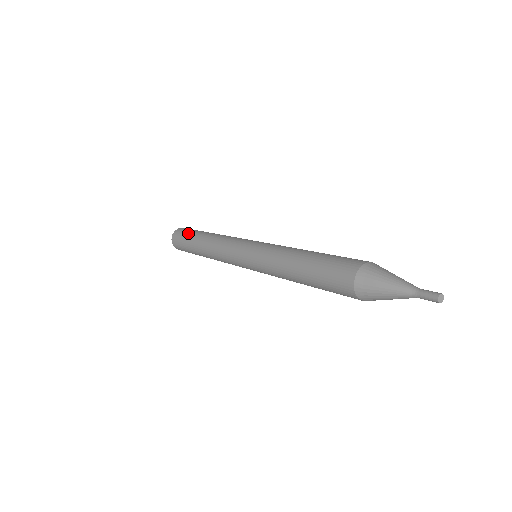
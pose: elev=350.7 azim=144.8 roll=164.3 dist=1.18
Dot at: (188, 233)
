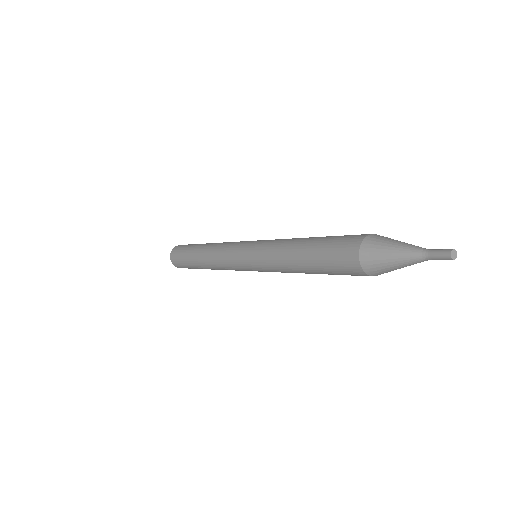
Dot at: (188, 246)
